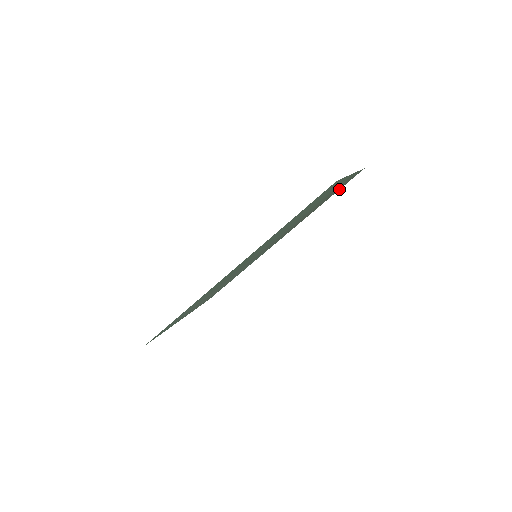
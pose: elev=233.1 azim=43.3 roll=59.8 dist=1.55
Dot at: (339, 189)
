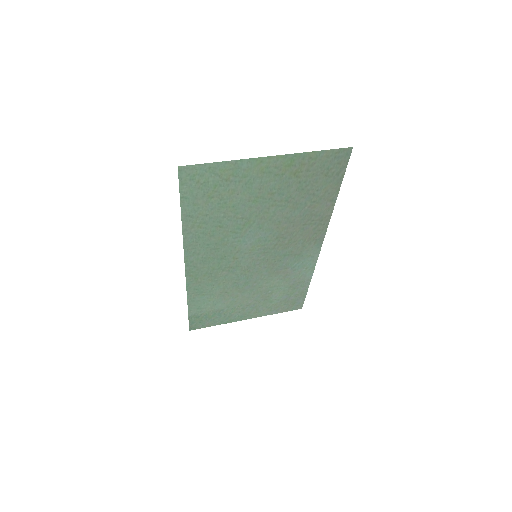
Dot at: (341, 178)
